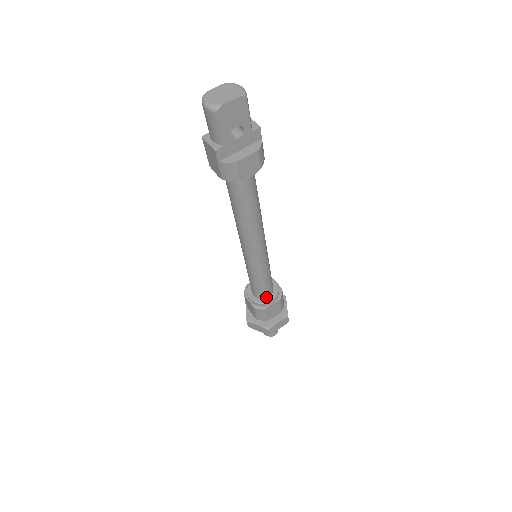
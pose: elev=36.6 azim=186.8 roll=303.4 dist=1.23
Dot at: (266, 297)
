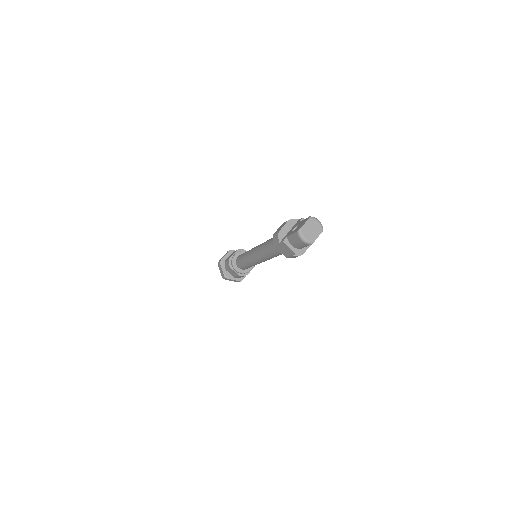
Dot at: occluded
